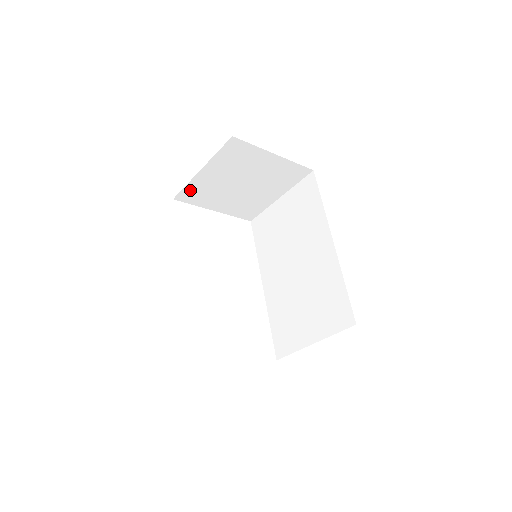
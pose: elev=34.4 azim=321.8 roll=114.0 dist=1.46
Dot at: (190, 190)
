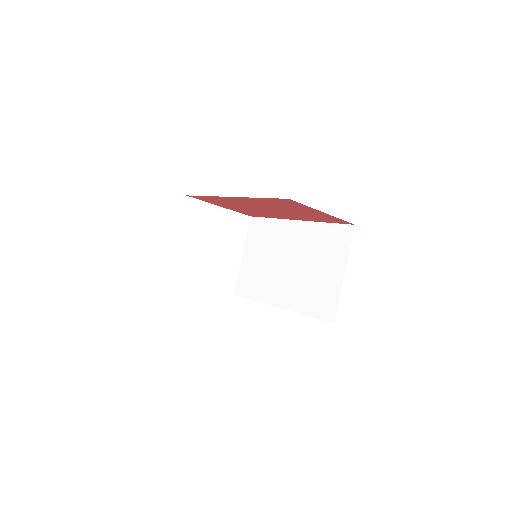
Dot at: (176, 268)
